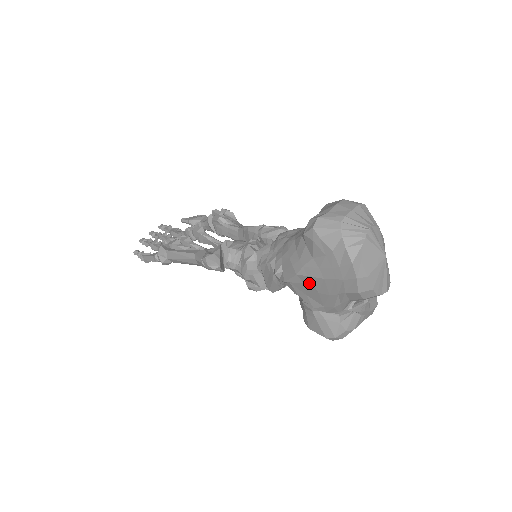
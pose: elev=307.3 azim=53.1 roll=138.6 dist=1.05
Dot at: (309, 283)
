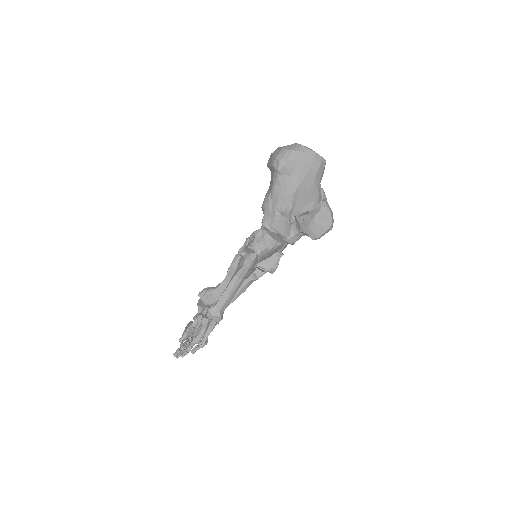
Dot at: (301, 193)
